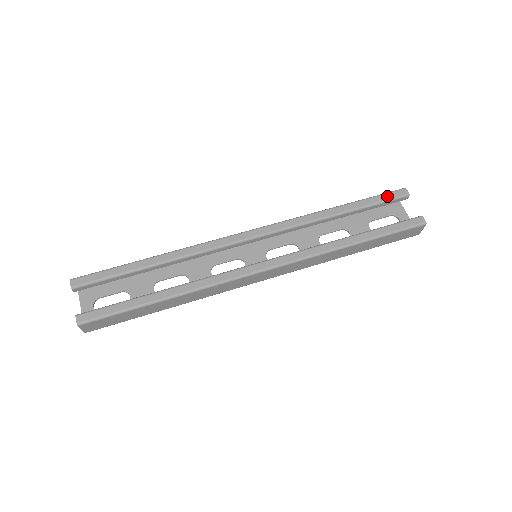
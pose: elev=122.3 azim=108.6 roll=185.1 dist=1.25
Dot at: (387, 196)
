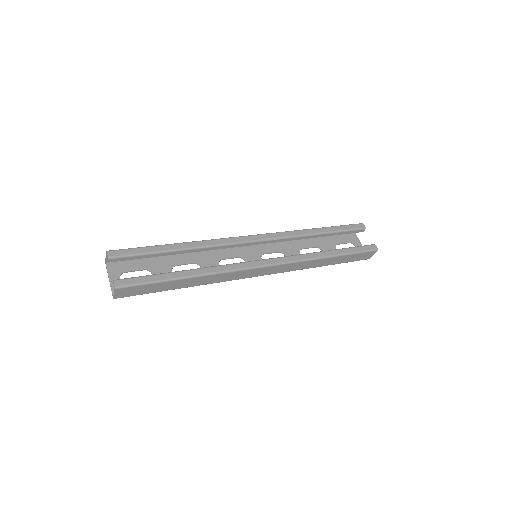
Dot at: (351, 227)
